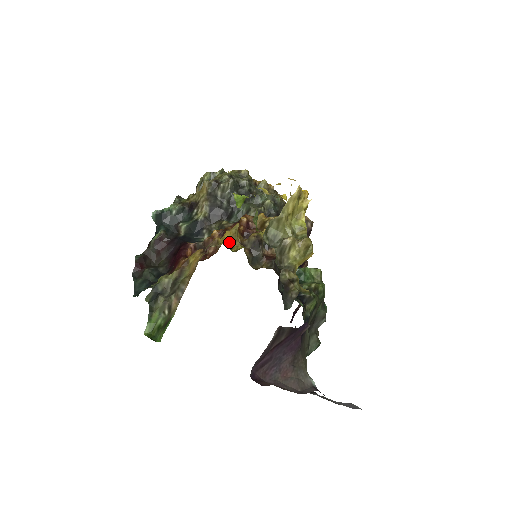
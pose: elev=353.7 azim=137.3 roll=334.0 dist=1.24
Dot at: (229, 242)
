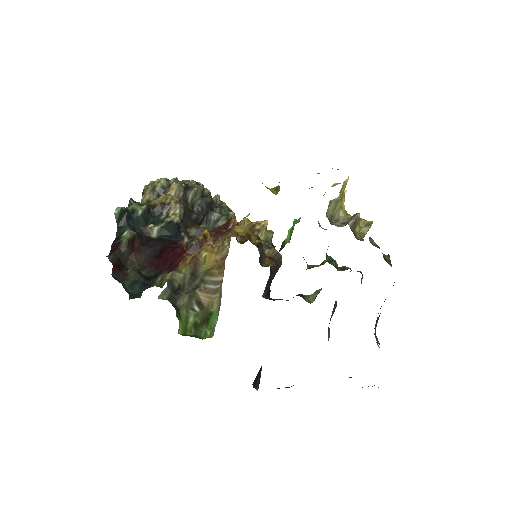
Dot at: (246, 235)
